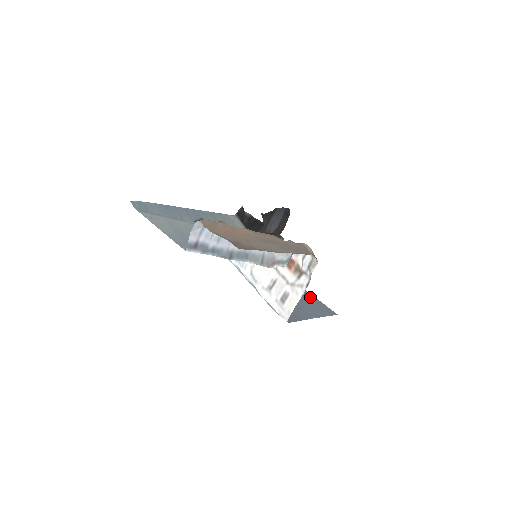
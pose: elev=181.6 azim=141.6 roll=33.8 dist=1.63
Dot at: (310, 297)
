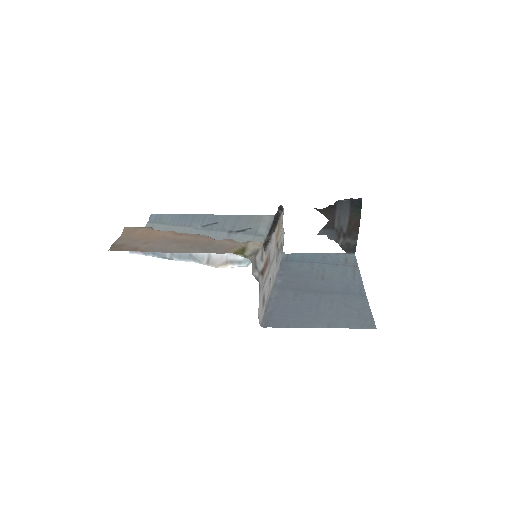
Dot at: (358, 304)
